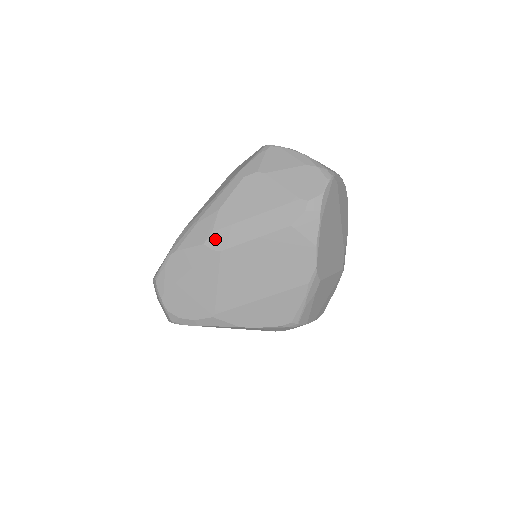
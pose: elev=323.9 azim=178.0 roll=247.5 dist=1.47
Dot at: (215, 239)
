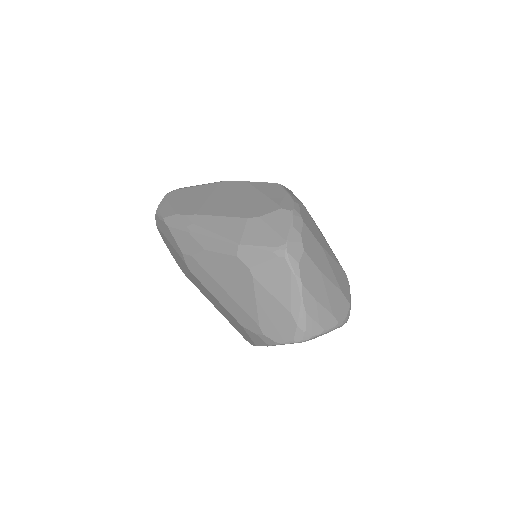
Dot at: (191, 262)
